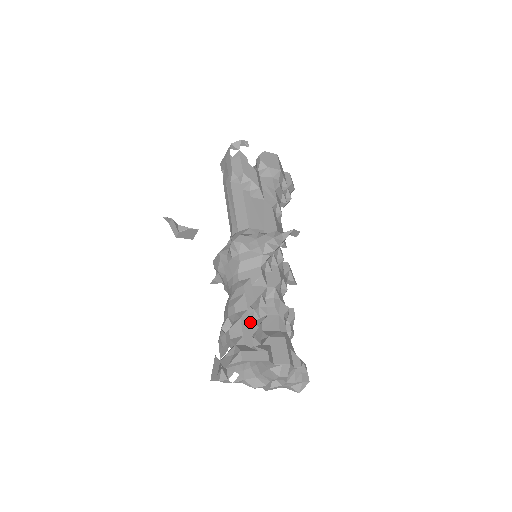
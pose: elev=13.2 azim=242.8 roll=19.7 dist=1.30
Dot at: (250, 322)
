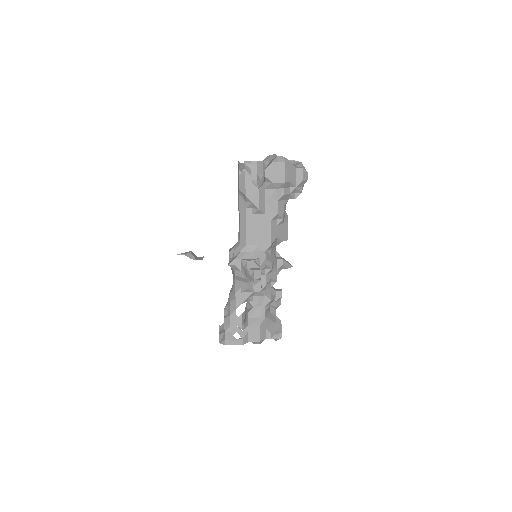
Dot at: (236, 317)
